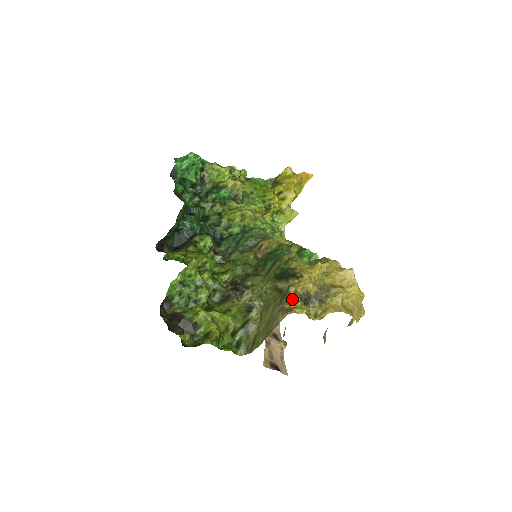
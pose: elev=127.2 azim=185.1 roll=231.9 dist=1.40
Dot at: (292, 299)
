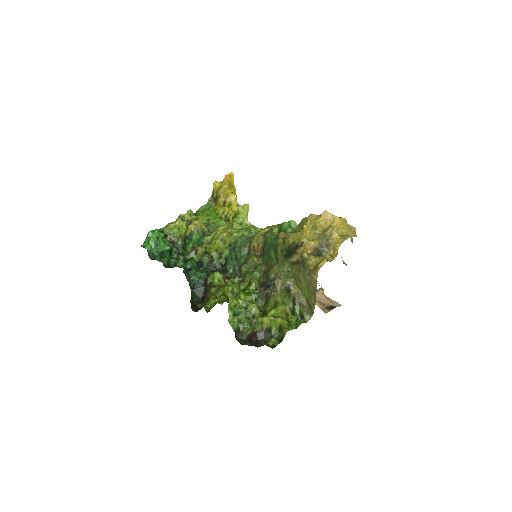
Dot at: (310, 261)
